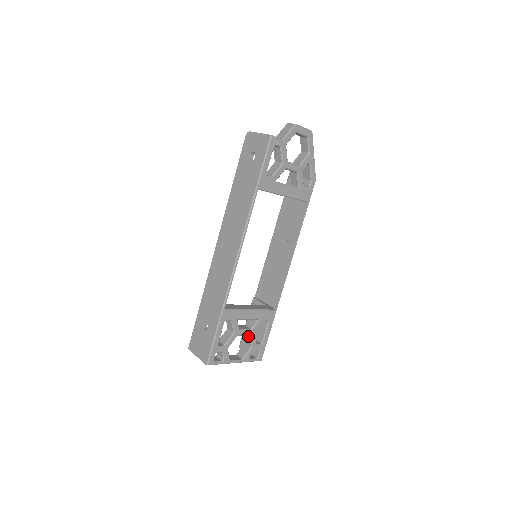
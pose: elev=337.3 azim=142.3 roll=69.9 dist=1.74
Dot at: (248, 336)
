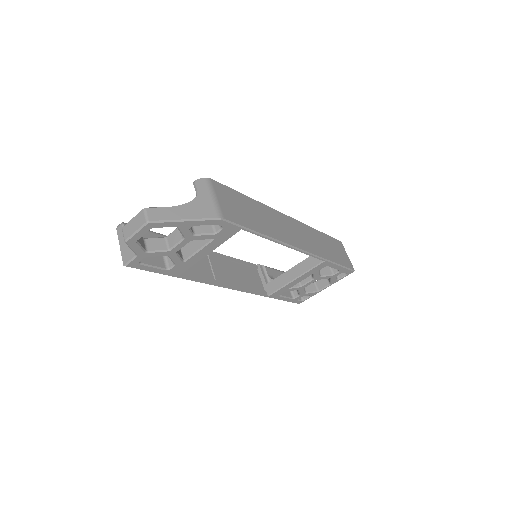
Dot at: occluded
